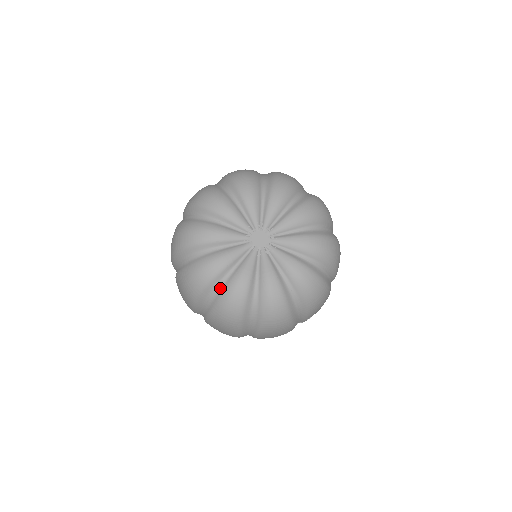
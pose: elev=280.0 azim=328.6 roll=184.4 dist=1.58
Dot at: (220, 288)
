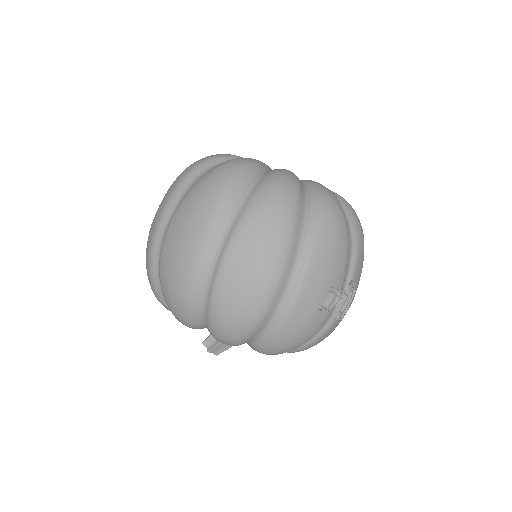
Dot at: (262, 174)
